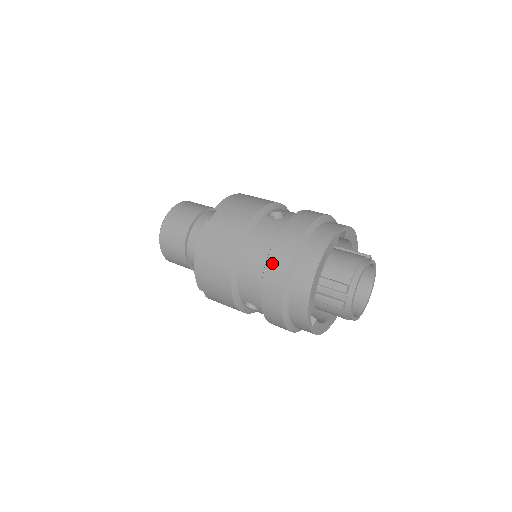
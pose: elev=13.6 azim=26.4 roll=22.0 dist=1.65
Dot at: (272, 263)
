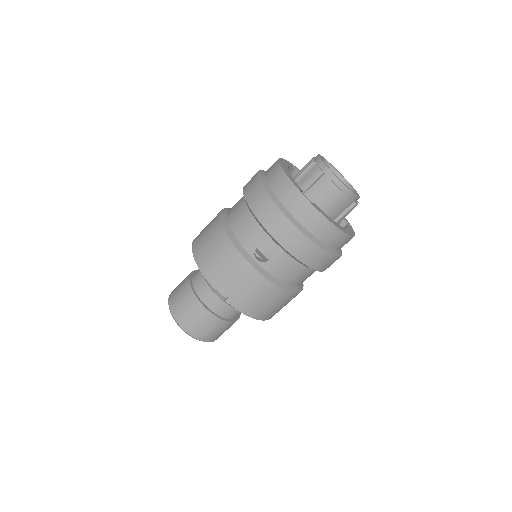
Dot at: (247, 189)
